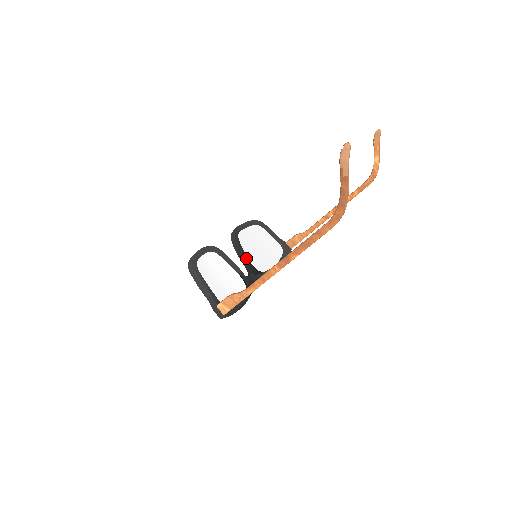
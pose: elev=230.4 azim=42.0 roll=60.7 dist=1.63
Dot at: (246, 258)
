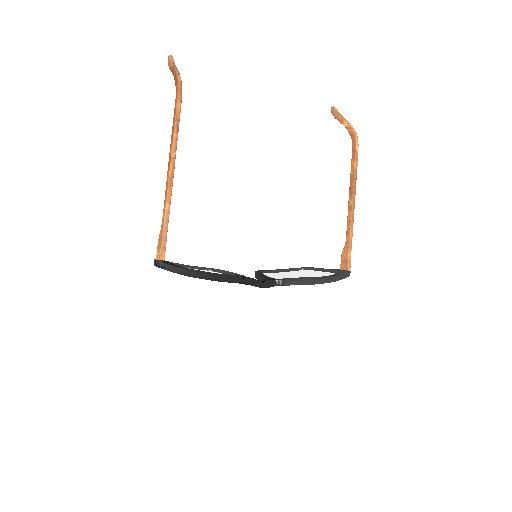
Dot at: (263, 275)
